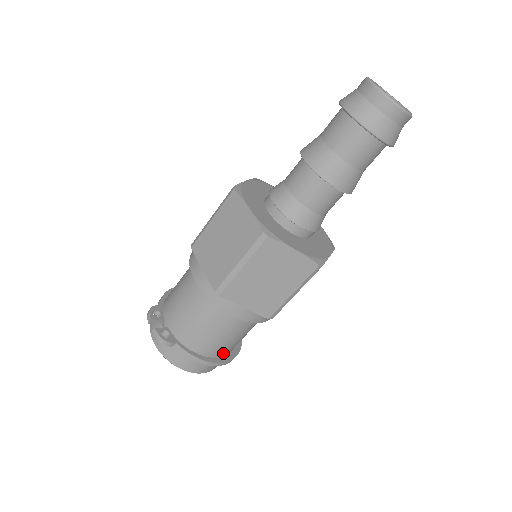
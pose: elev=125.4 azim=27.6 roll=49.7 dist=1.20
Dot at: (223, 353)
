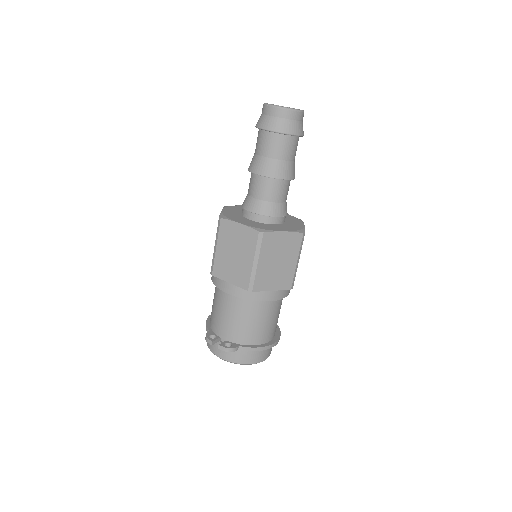
Dot at: (272, 336)
